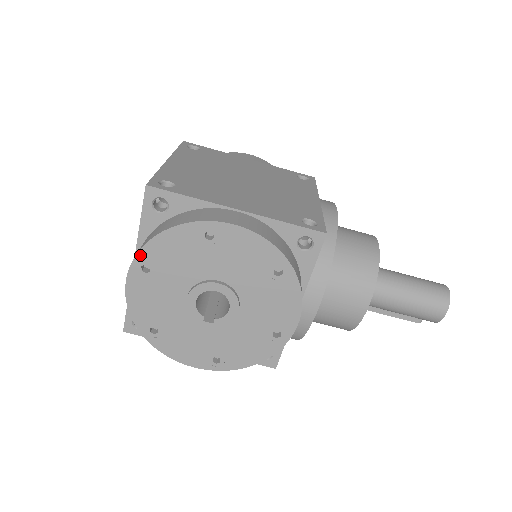
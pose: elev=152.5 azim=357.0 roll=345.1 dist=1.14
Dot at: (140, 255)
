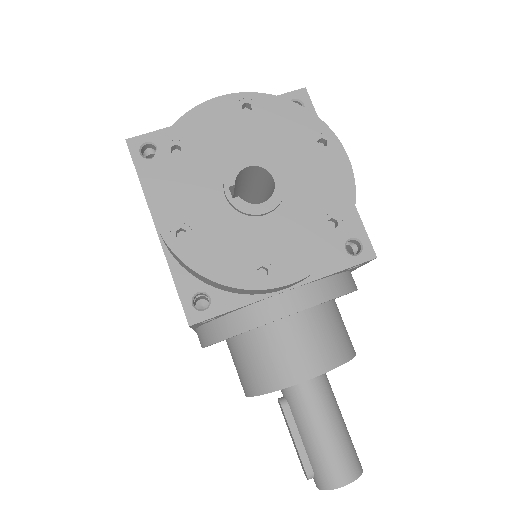
Dot at: (258, 96)
